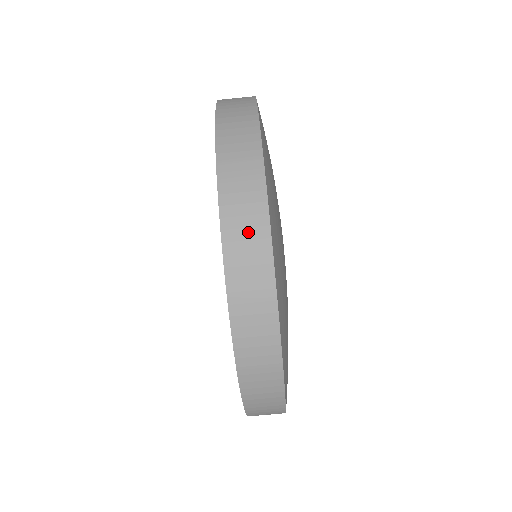
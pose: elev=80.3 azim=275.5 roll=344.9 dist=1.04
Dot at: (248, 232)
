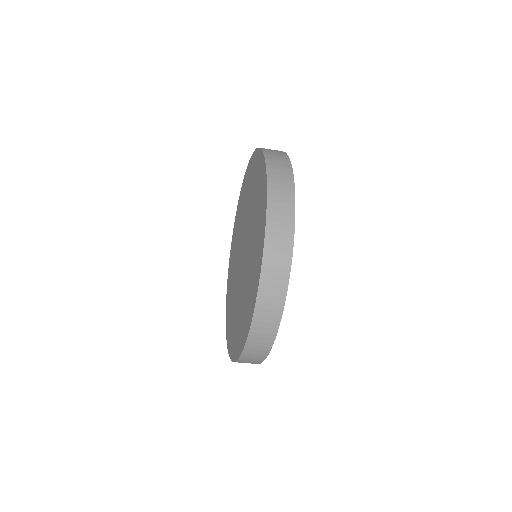
Dot at: (261, 344)
